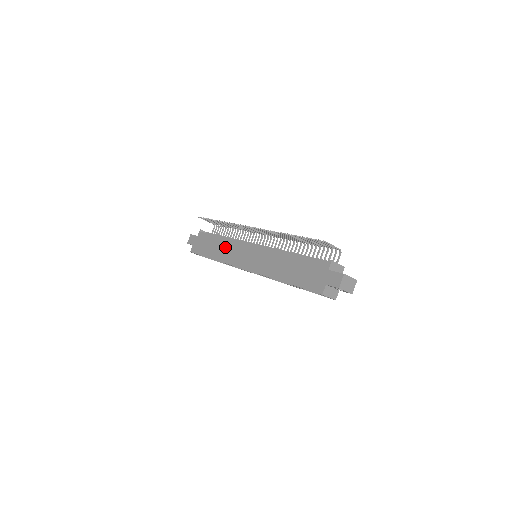
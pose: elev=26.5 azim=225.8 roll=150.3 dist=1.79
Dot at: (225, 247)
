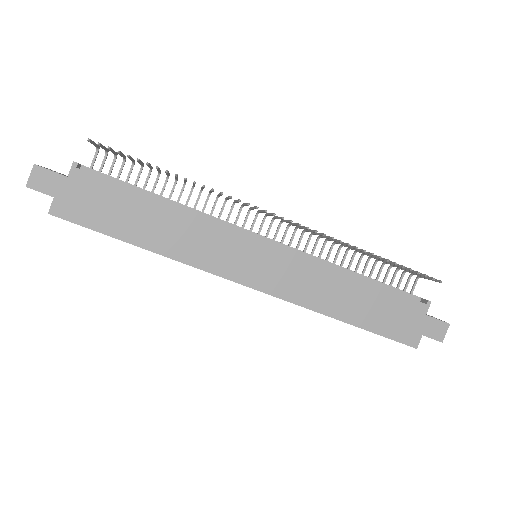
Dot at: (183, 230)
